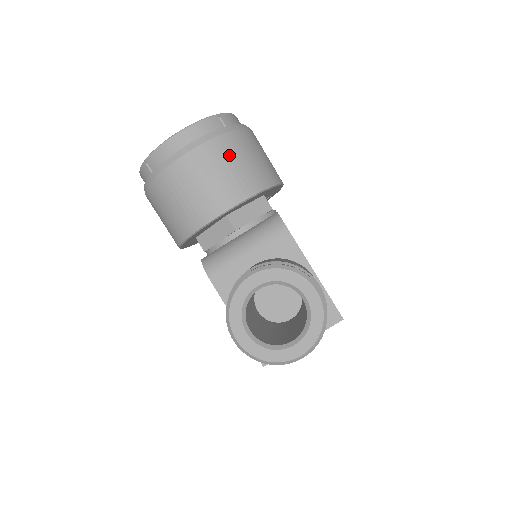
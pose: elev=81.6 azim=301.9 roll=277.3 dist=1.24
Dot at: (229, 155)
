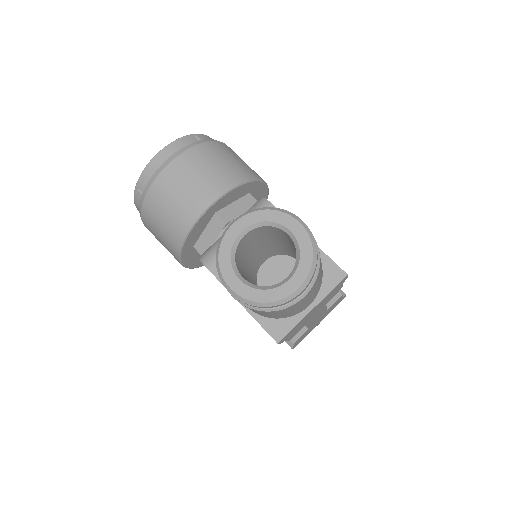
Dot at: (207, 158)
